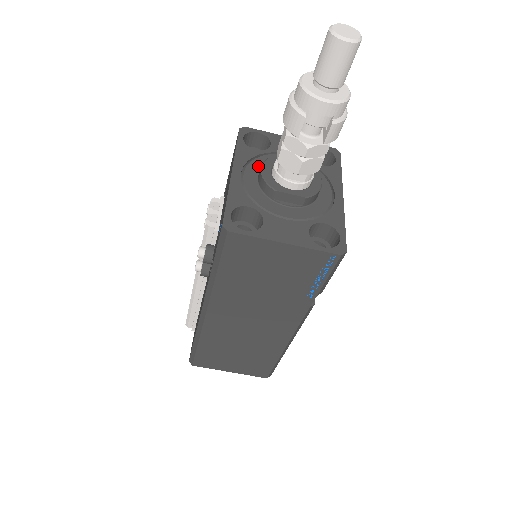
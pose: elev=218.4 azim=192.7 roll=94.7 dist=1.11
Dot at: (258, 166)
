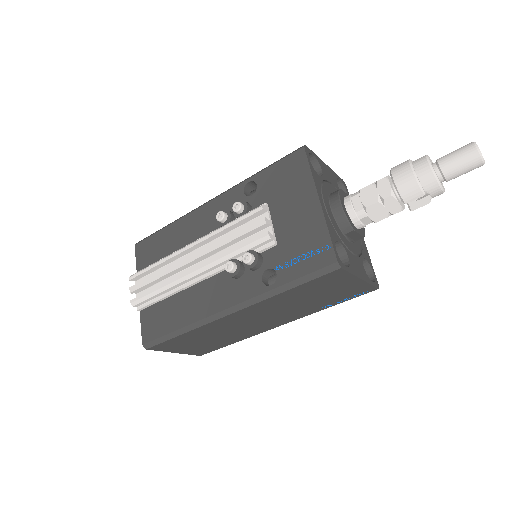
Dot at: (326, 195)
